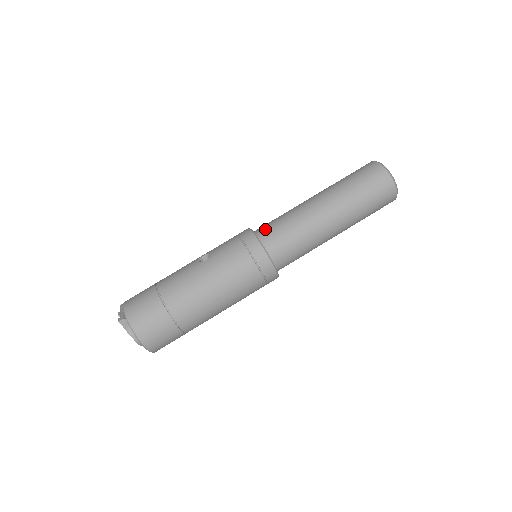
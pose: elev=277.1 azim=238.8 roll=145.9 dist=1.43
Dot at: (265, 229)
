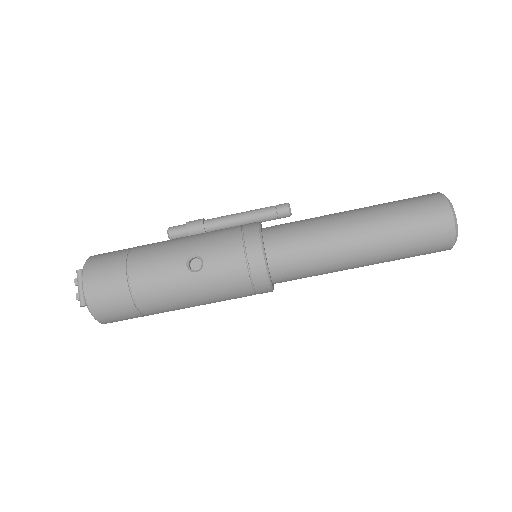
Dot at: (280, 252)
